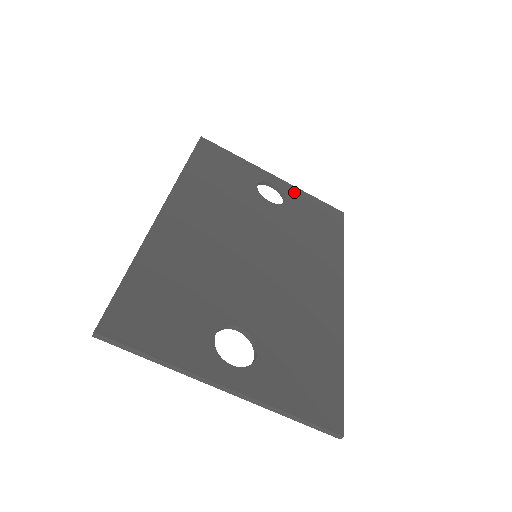
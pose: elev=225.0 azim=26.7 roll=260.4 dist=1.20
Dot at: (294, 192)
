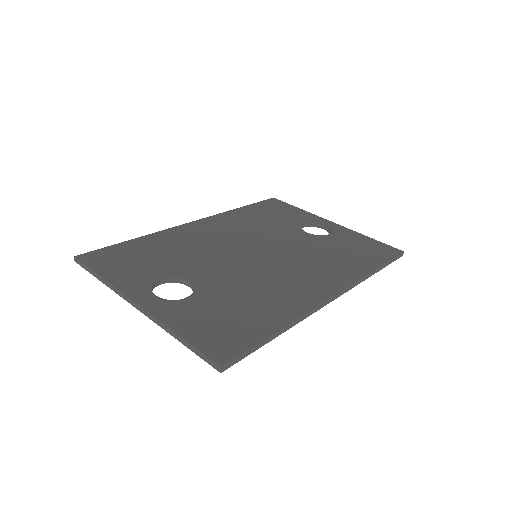
Dot at: (346, 232)
